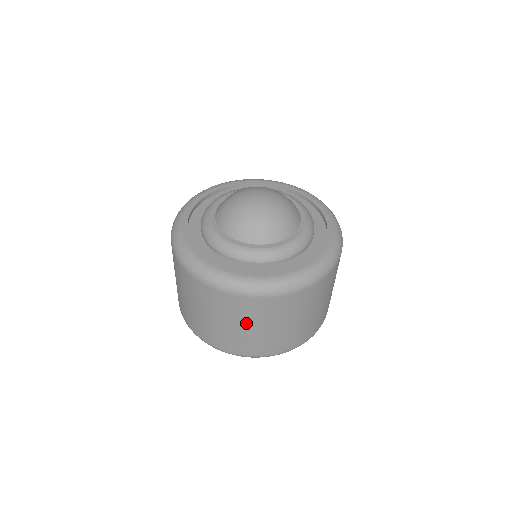
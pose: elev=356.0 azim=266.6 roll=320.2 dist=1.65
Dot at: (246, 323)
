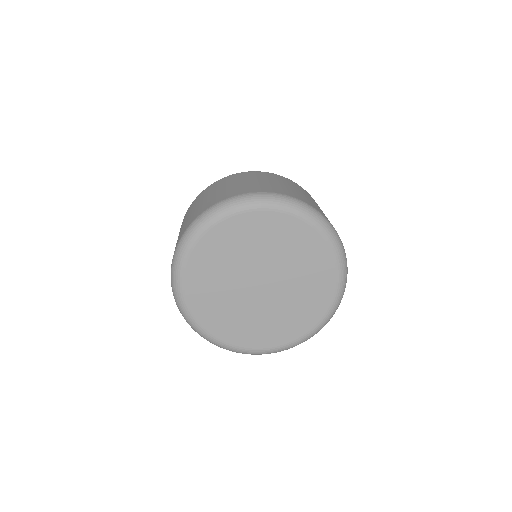
Dot at: (261, 179)
